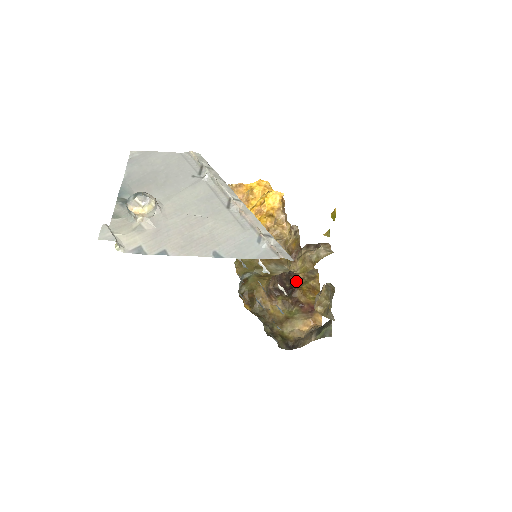
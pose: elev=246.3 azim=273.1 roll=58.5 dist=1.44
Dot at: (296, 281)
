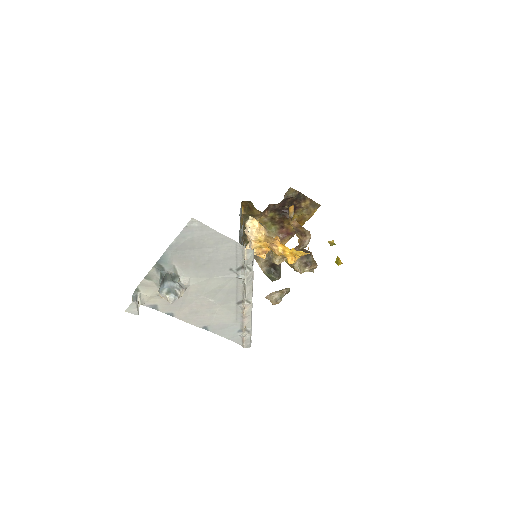
Dot at: (295, 207)
